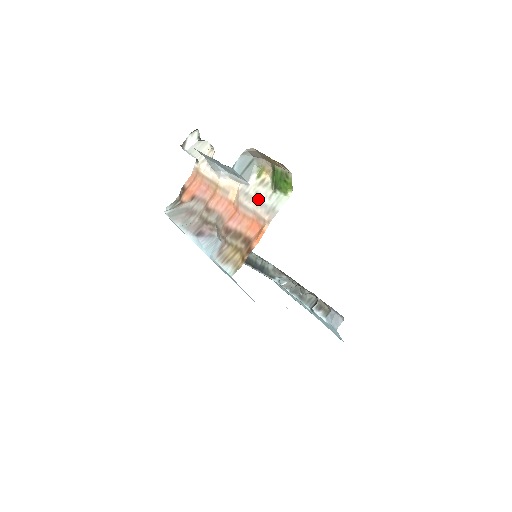
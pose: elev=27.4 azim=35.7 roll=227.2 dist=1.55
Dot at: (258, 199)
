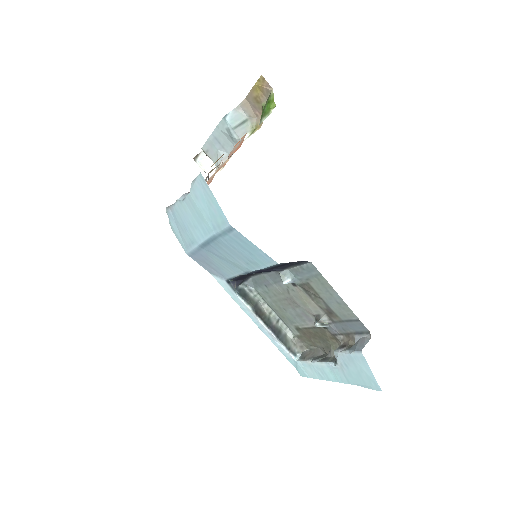
Dot at: occluded
